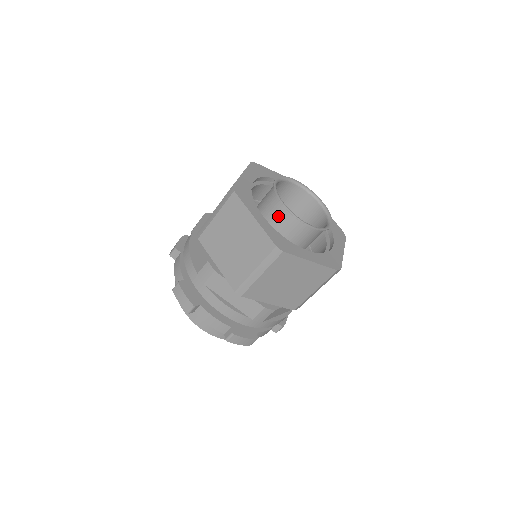
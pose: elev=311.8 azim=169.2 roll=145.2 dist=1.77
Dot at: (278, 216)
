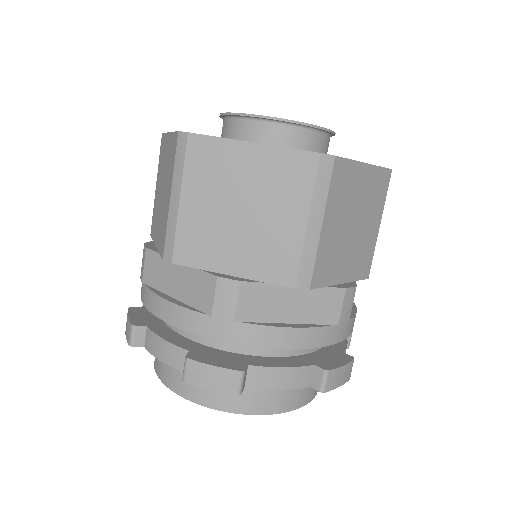
Dot at: occluded
